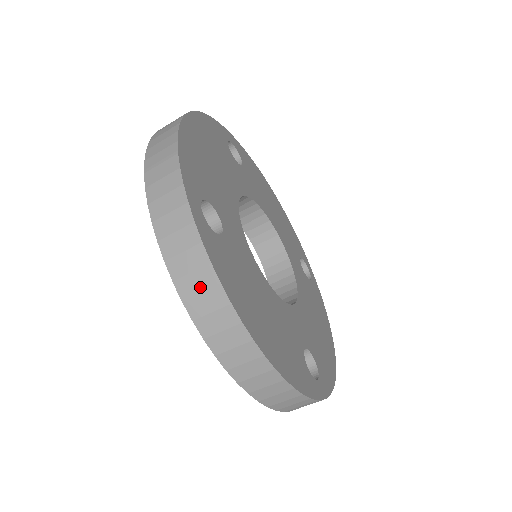
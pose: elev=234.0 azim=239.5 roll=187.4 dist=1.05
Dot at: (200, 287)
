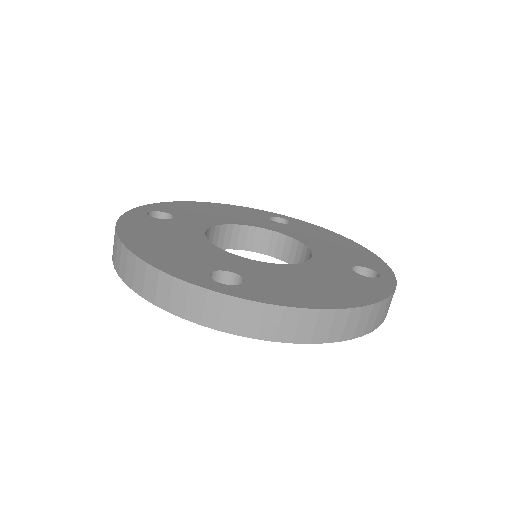
Dot at: occluded
